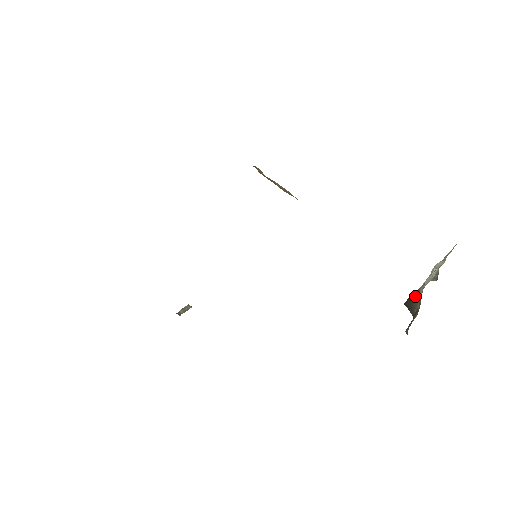
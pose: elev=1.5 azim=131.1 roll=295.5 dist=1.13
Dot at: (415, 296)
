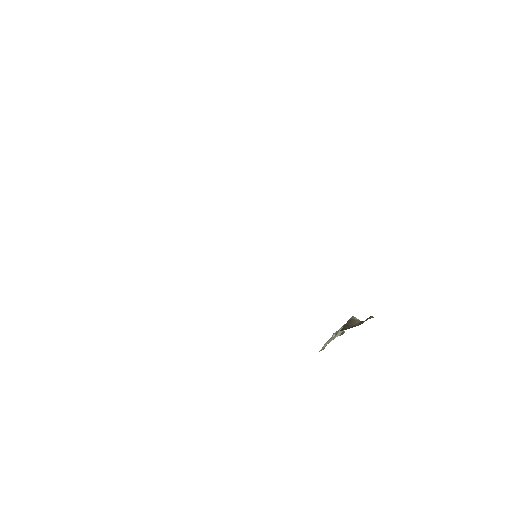
Dot at: (350, 321)
